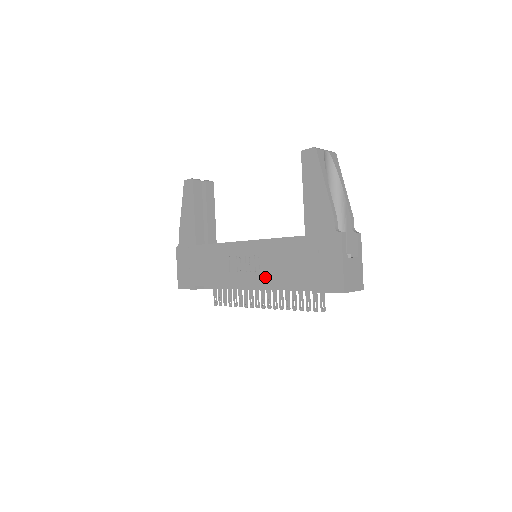
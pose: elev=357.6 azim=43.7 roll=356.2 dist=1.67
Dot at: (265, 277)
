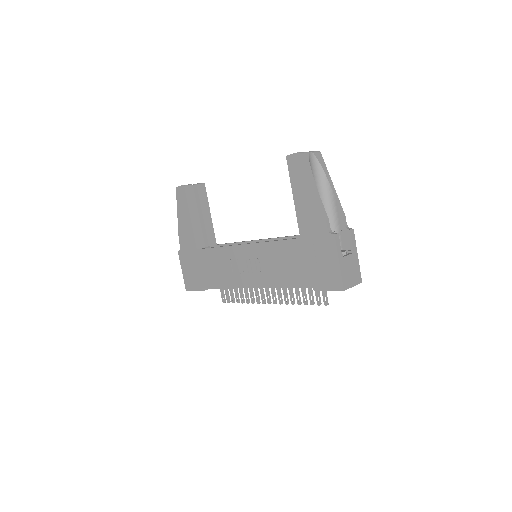
Dot at: (267, 278)
